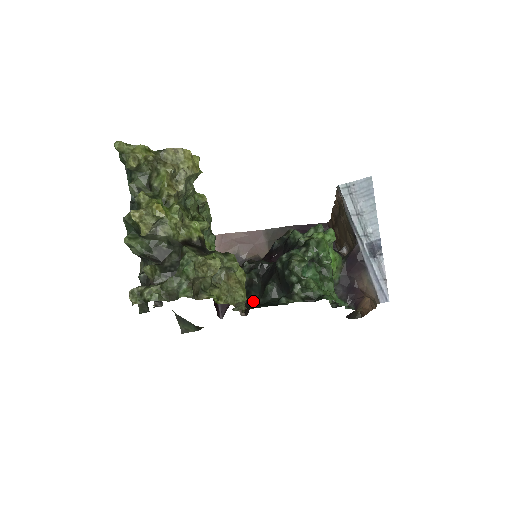
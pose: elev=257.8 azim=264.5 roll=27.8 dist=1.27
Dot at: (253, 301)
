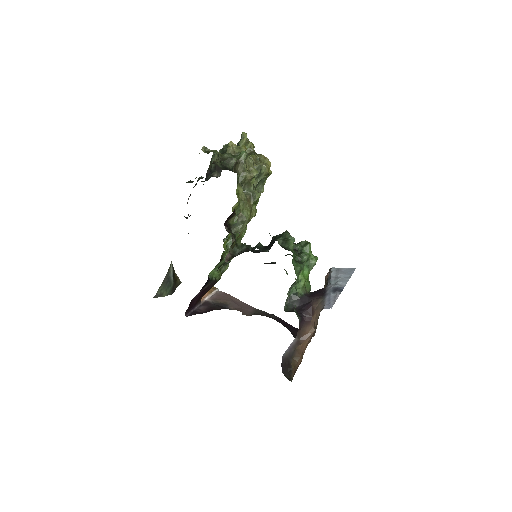
Dot at: occluded
